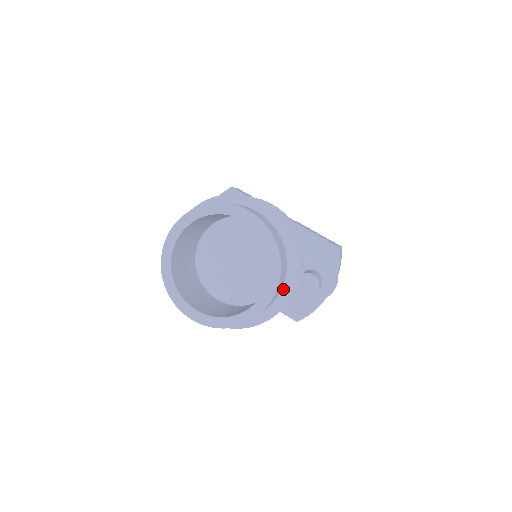
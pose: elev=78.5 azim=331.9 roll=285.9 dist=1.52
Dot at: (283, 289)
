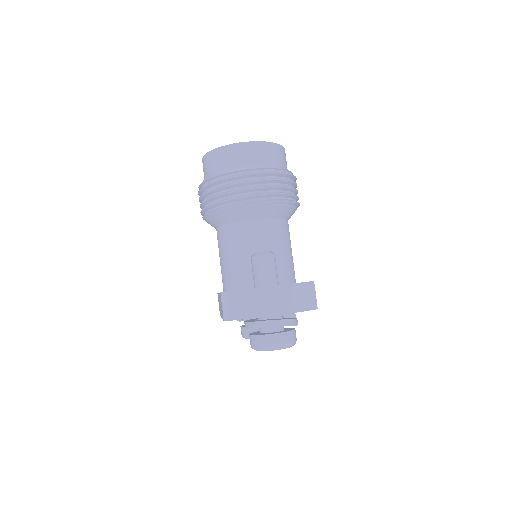
Dot at: (255, 165)
